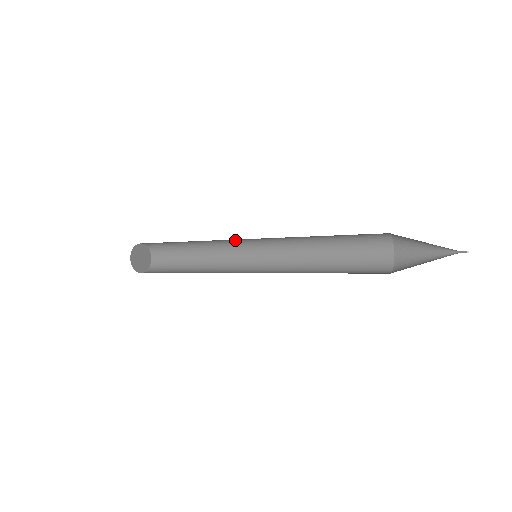
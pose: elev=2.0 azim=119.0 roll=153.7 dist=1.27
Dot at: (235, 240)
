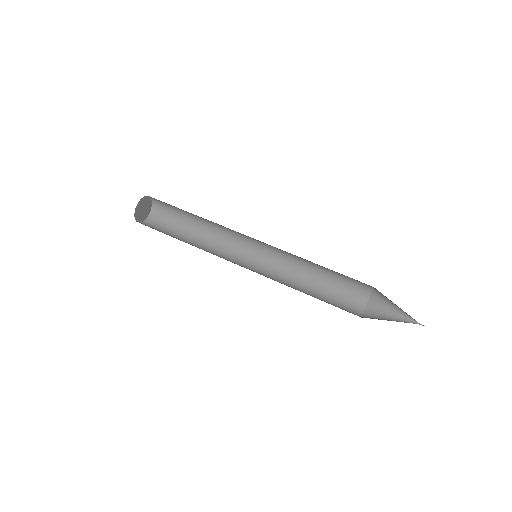
Dot at: occluded
